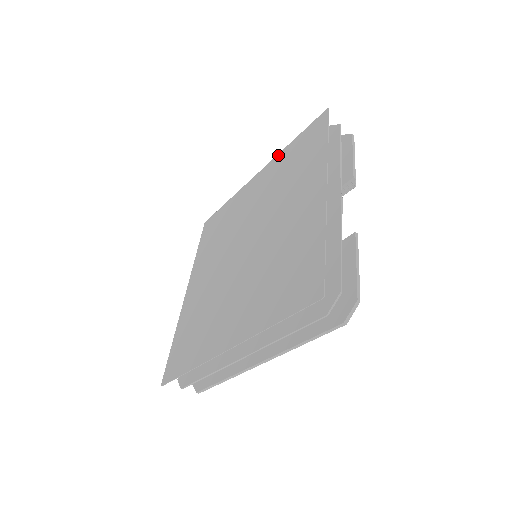
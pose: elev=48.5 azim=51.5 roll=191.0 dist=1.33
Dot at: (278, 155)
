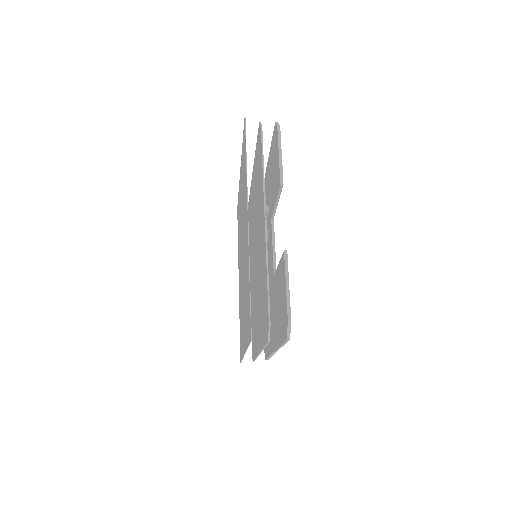
Dot at: (241, 156)
